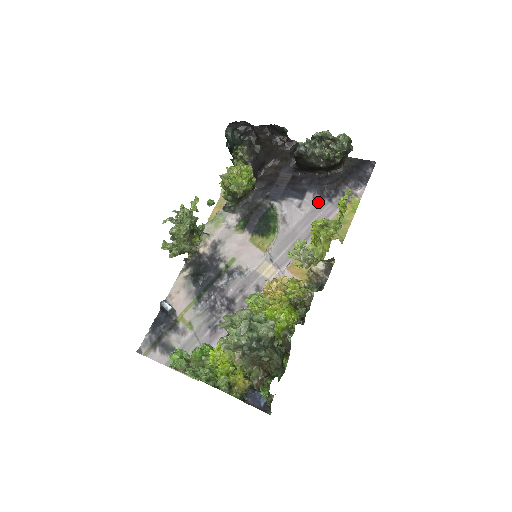
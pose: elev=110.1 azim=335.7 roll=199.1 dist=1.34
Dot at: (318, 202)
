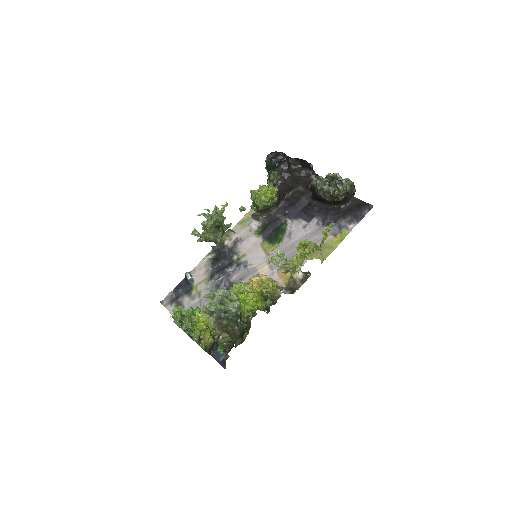
Dot at: (319, 227)
